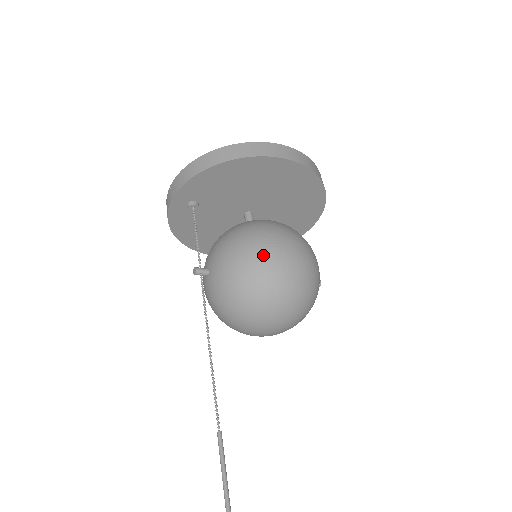
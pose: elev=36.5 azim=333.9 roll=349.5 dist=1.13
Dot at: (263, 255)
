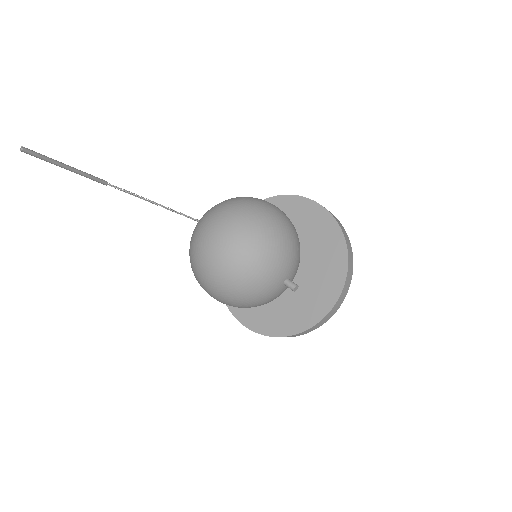
Dot at: occluded
